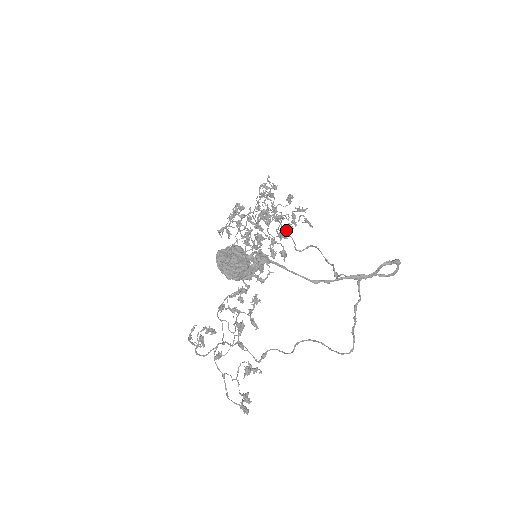
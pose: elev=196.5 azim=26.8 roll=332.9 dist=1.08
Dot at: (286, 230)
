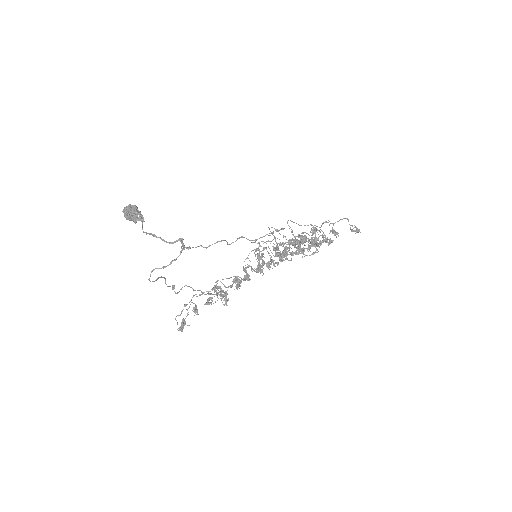
Dot at: (286, 248)
